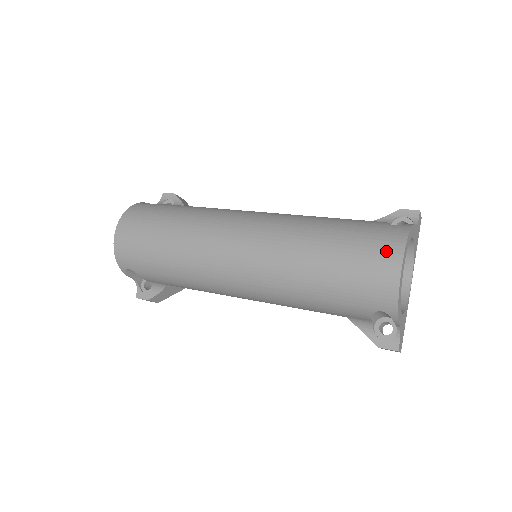
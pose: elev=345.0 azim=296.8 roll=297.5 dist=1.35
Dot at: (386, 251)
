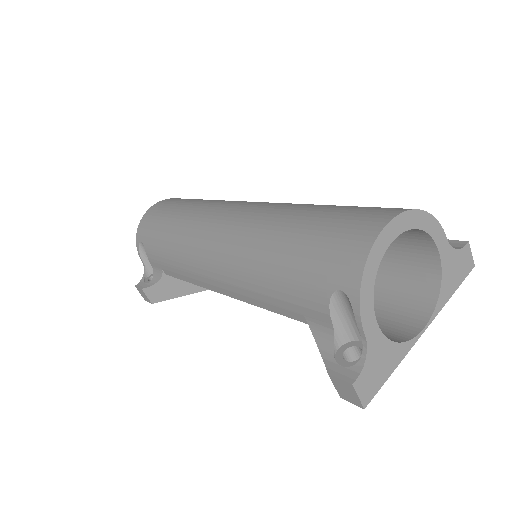
Dot at: (377, 213)
